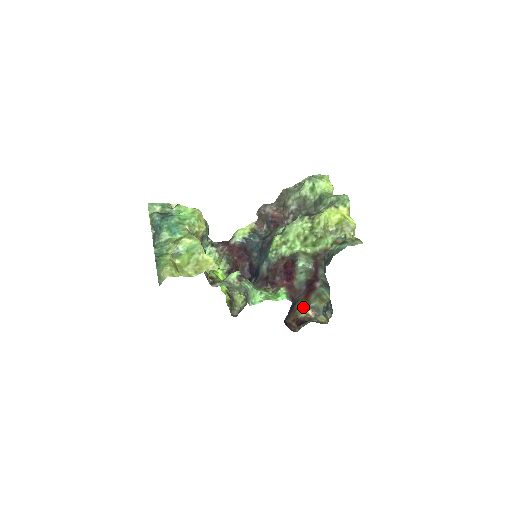
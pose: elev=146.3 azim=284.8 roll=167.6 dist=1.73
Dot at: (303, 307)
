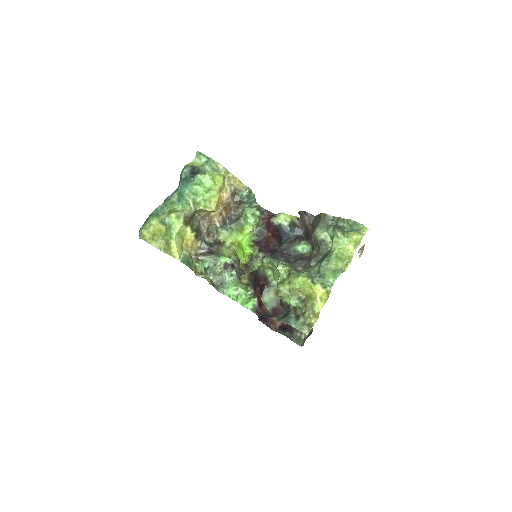
Dot at: occluded
